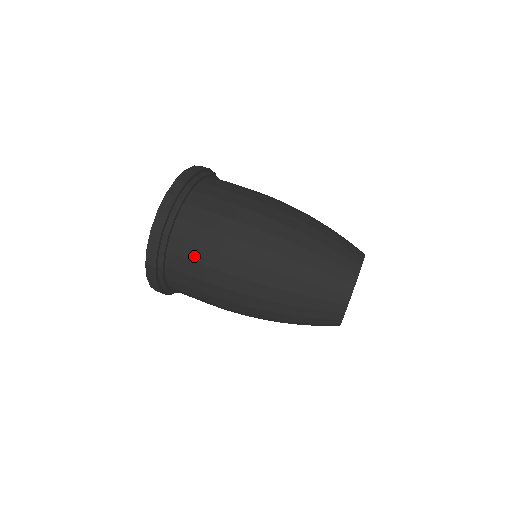
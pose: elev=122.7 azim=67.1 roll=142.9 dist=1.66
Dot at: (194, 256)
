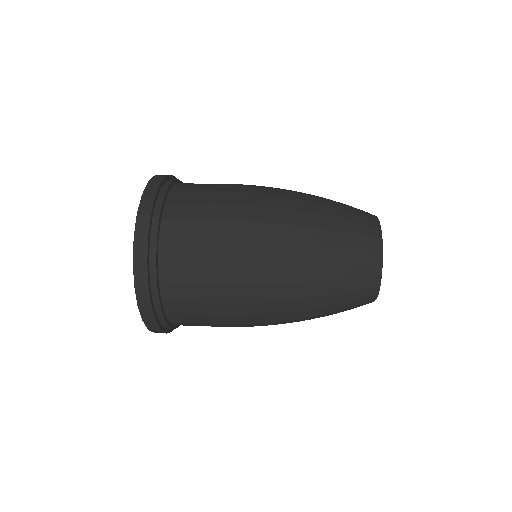
Dot at: (194, 256)
